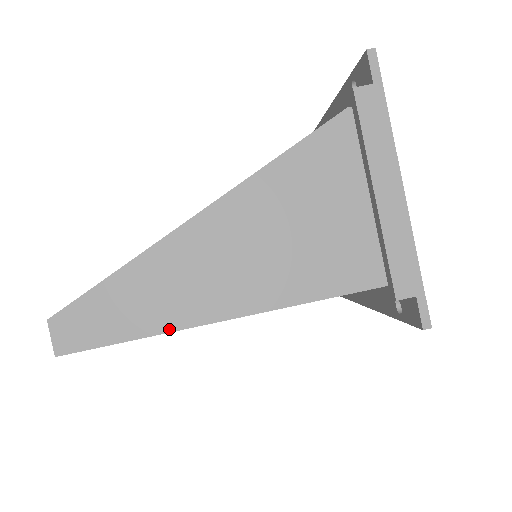
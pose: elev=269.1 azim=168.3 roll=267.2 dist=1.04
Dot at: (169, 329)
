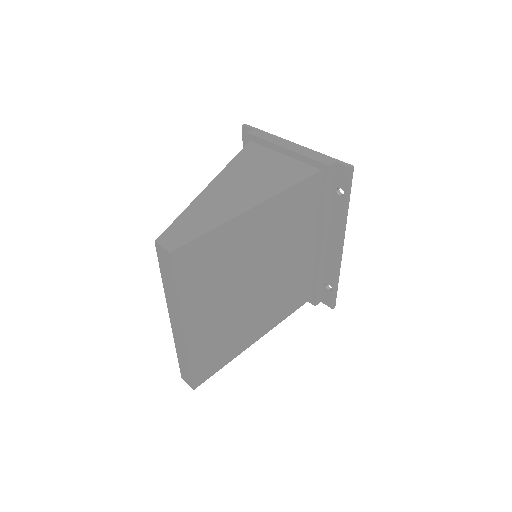
Dot at: (228, 219)
